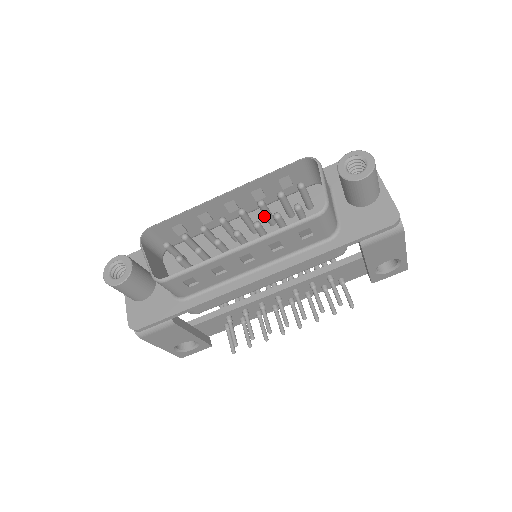
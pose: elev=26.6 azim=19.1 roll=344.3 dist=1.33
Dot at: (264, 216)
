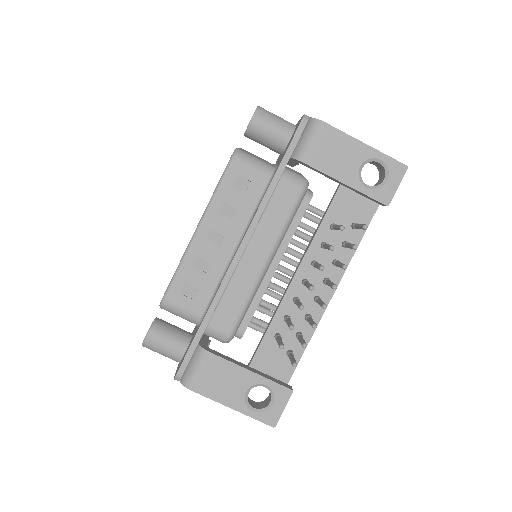
Dot at: occluded
